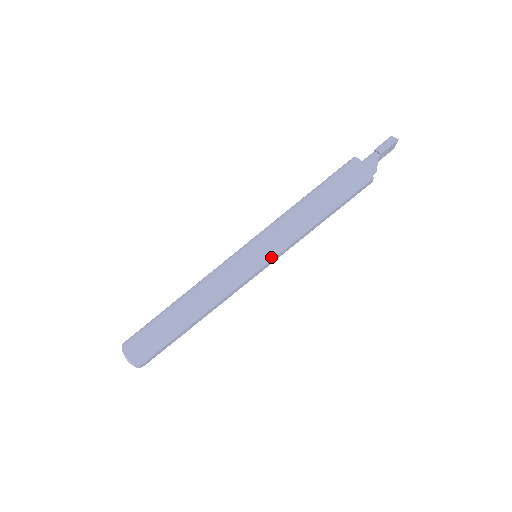
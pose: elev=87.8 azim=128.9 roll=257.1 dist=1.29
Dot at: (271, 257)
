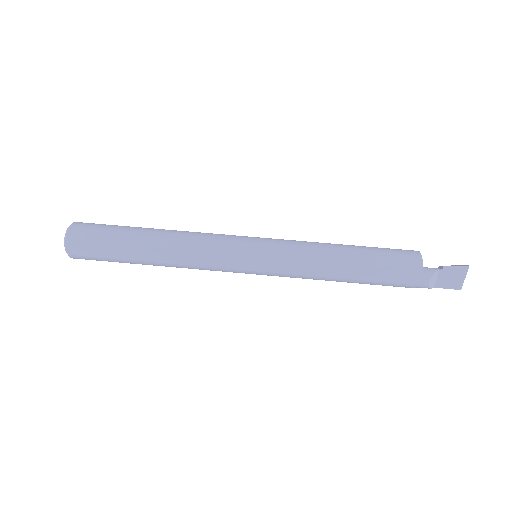
Dot at: (269, 252)
